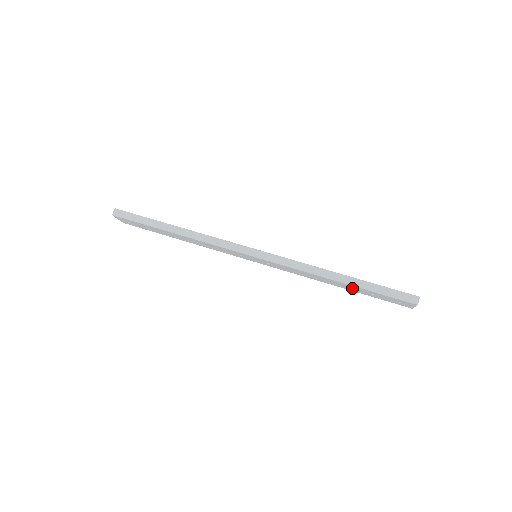
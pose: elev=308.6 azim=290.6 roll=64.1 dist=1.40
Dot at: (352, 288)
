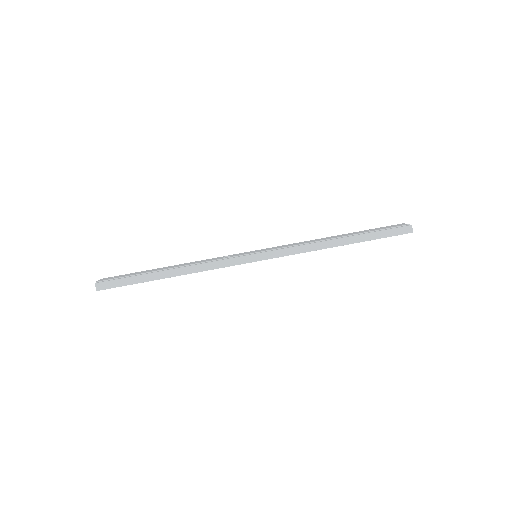
Dot at: occluded
